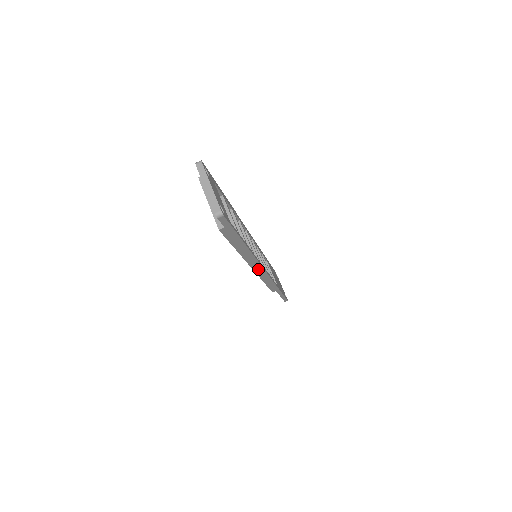
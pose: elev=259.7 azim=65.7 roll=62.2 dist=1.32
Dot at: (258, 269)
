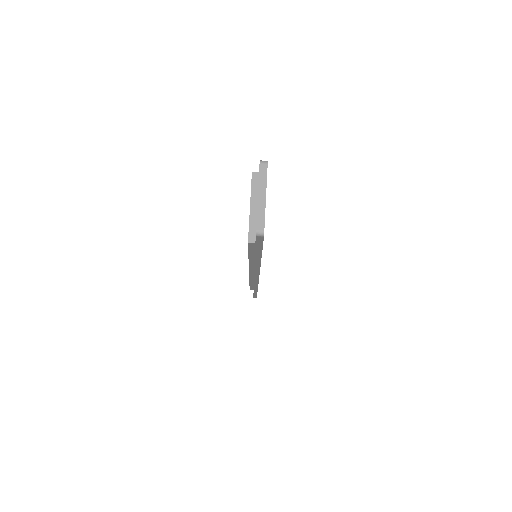
Dot at: (254, 274)
